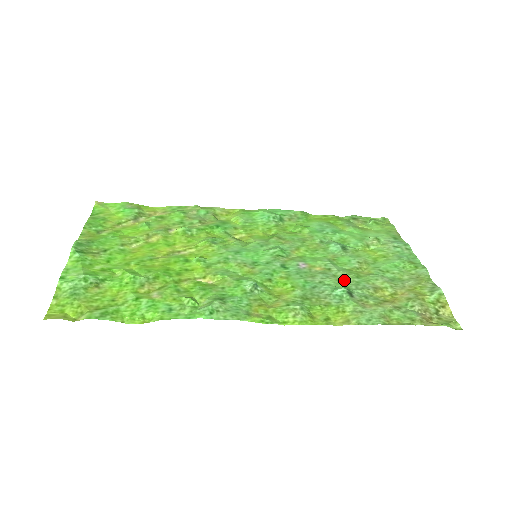
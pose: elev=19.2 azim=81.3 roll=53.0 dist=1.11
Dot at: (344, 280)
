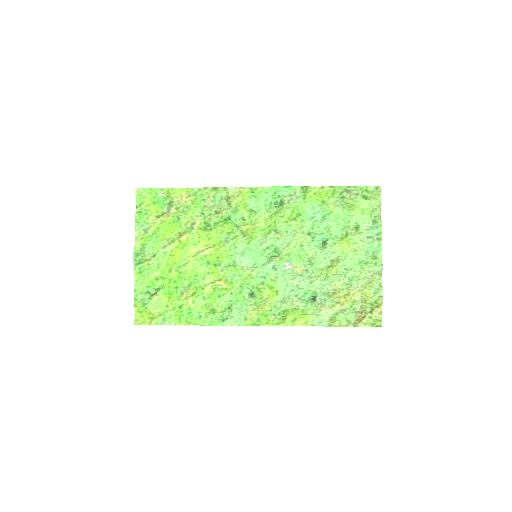
Dot at: (314, 283)
